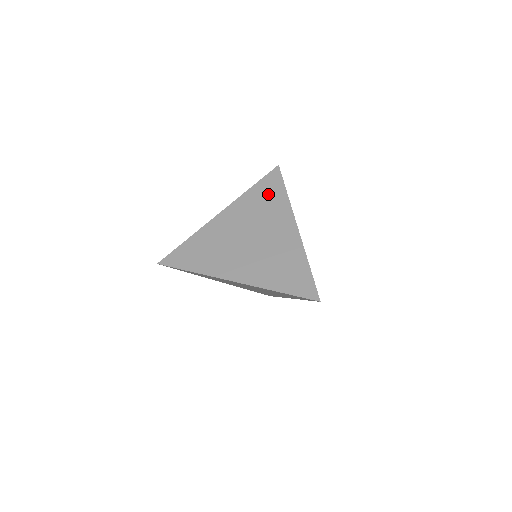
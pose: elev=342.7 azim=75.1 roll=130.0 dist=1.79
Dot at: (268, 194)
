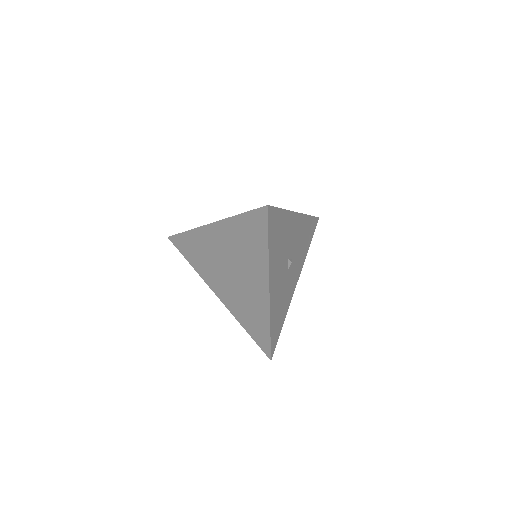
Dot at: (251, 237)
